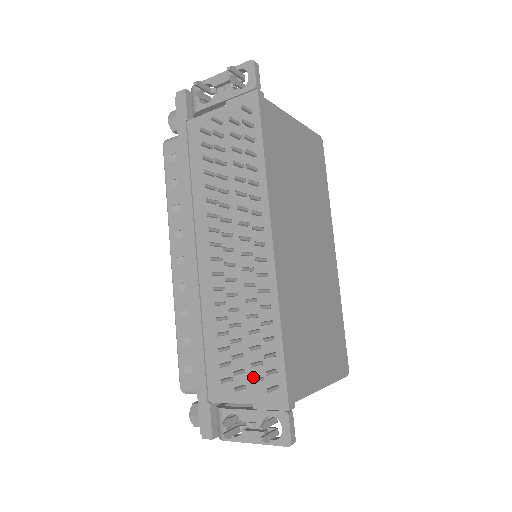
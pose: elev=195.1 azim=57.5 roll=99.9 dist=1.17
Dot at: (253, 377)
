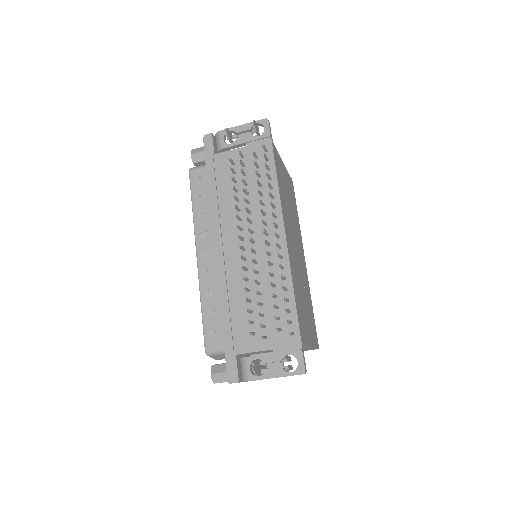
Dot at: (273, 330)
